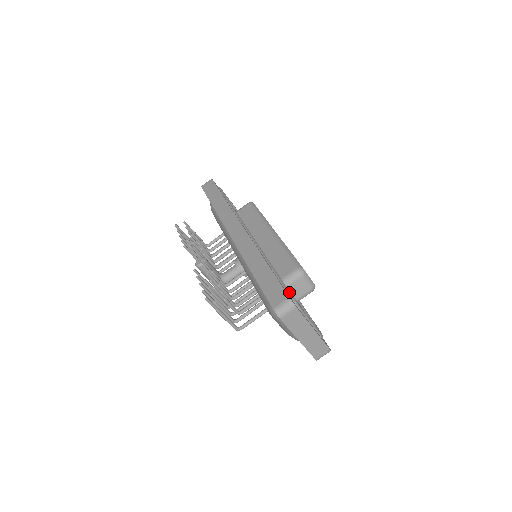
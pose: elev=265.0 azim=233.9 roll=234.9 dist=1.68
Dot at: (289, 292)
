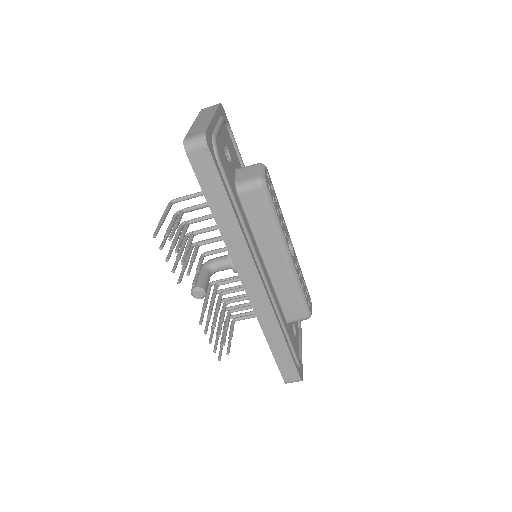
Dot at: (299, 364)
